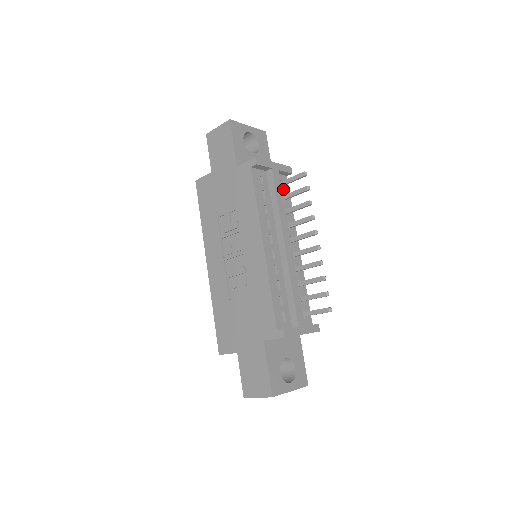
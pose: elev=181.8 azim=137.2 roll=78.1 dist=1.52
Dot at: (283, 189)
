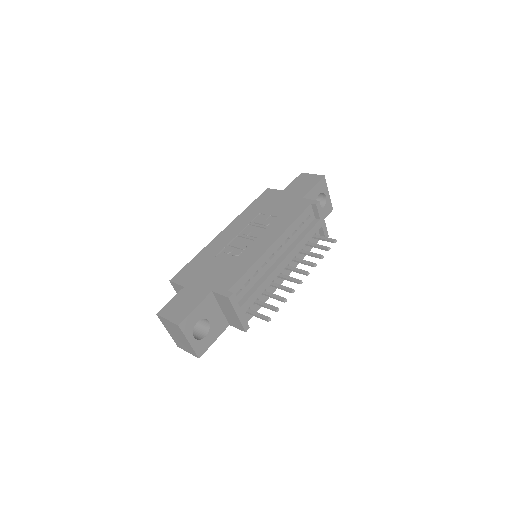
Dot at: (312, 240)
